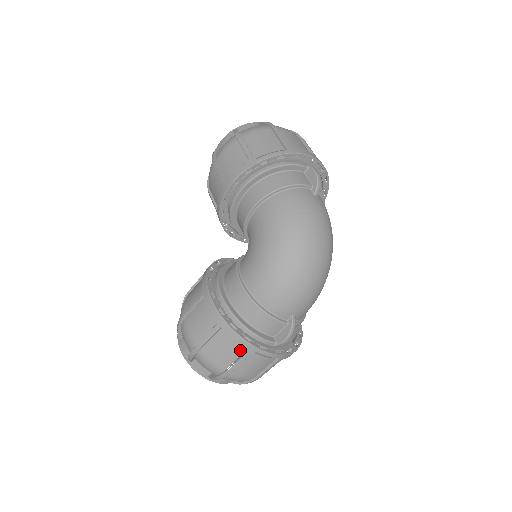
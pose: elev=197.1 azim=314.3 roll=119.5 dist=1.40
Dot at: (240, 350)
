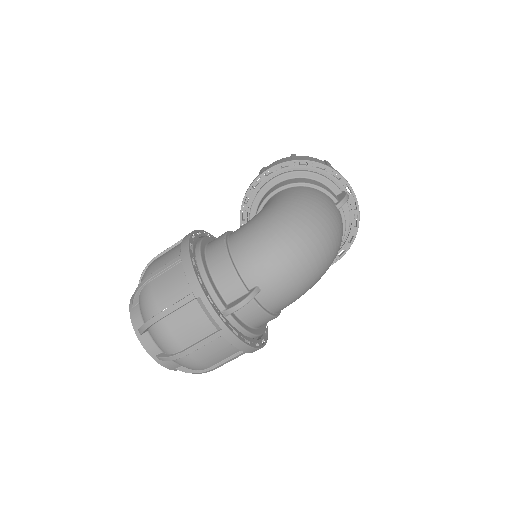
Dot at: (186, 291)
